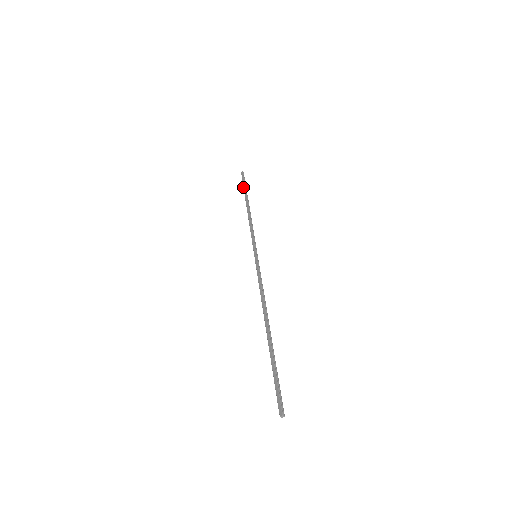
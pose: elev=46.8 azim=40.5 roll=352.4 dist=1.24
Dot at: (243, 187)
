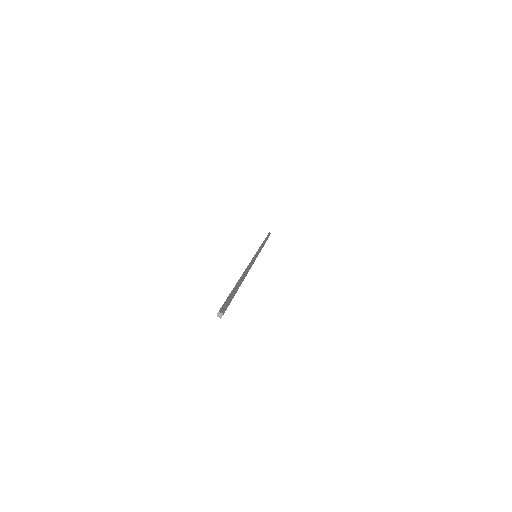
Dot at: occluded
